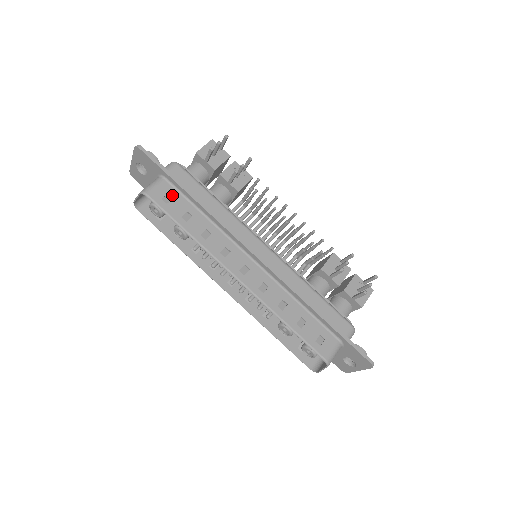
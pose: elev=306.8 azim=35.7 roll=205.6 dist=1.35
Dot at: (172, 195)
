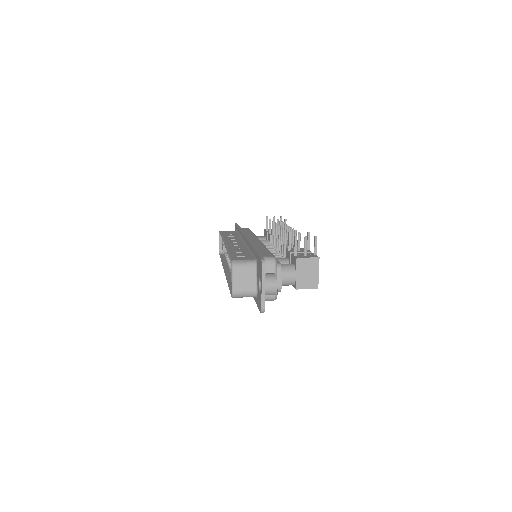
Dot at: (232, 232)
